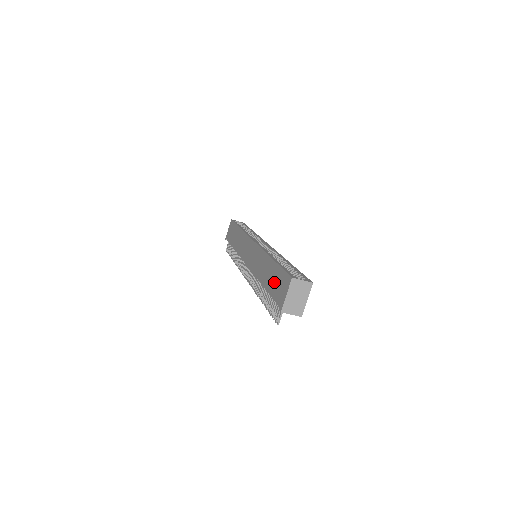
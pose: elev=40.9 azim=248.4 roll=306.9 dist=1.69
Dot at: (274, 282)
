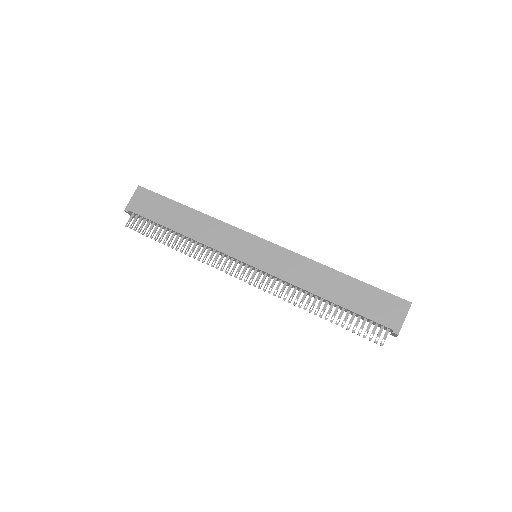
Dot at: (365, 301)
